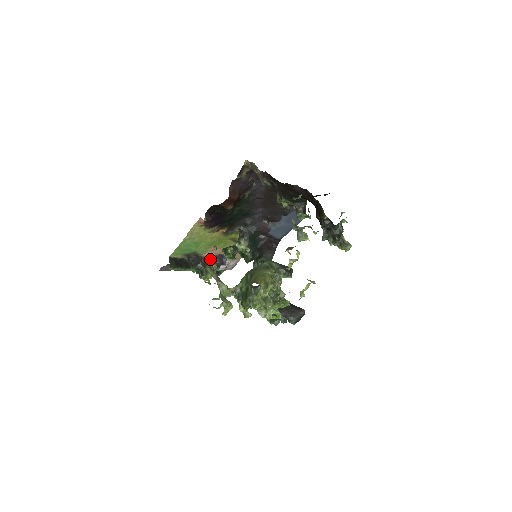
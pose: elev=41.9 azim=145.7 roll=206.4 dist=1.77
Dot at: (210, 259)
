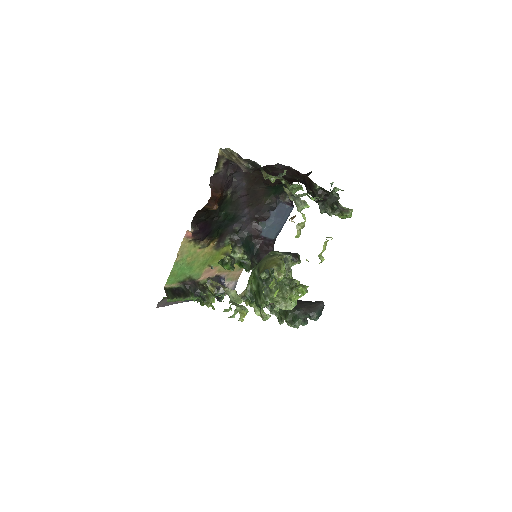
Dot at: (207, 283)
